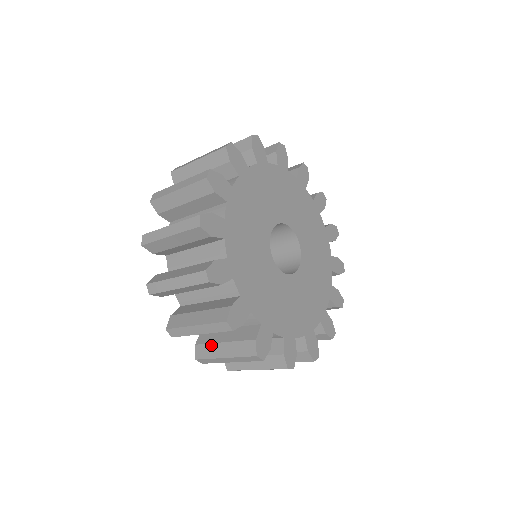
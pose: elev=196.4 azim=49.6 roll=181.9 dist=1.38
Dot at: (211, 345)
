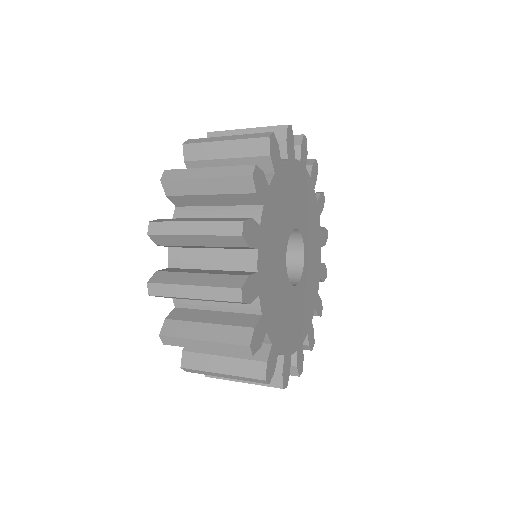
Dot at: occluded
